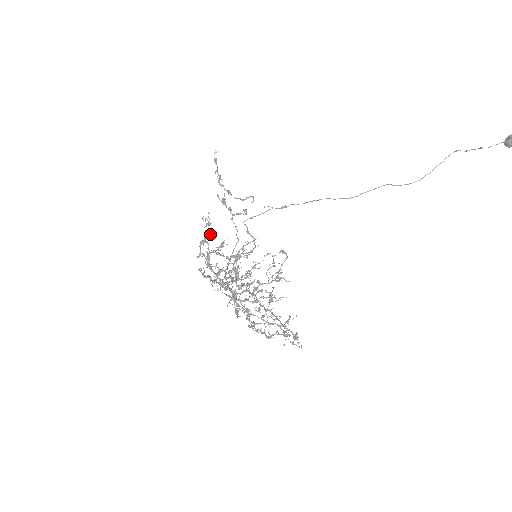
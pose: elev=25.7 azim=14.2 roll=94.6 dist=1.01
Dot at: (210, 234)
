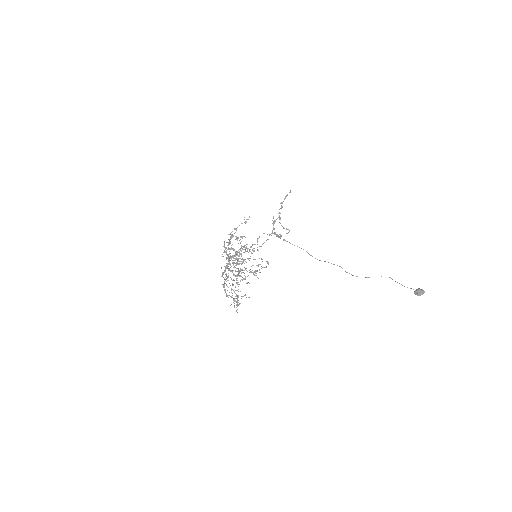
Dot at: occluded
